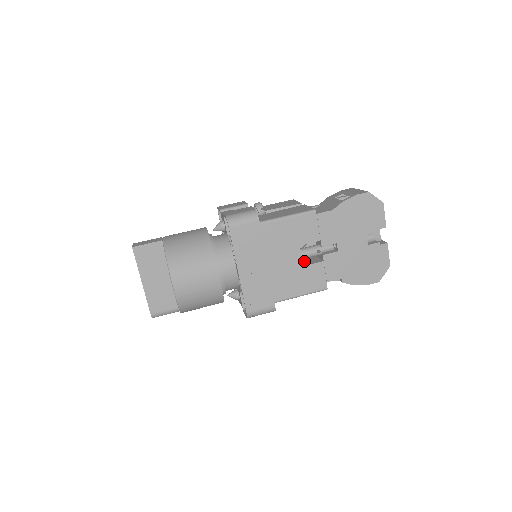
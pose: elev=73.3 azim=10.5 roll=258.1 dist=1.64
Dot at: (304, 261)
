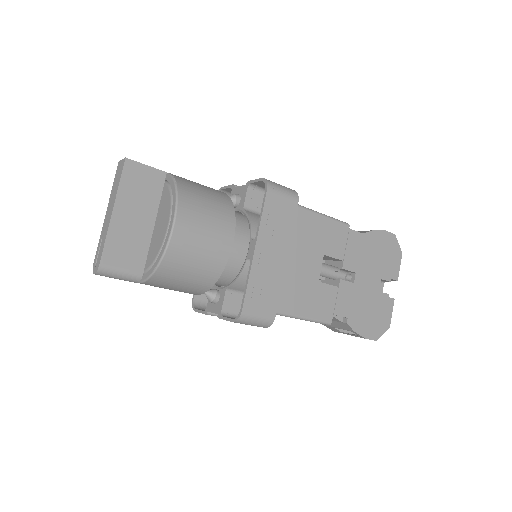
Dot at: occluded
